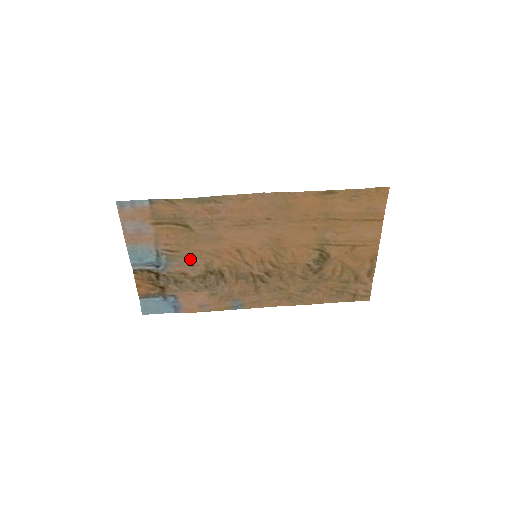
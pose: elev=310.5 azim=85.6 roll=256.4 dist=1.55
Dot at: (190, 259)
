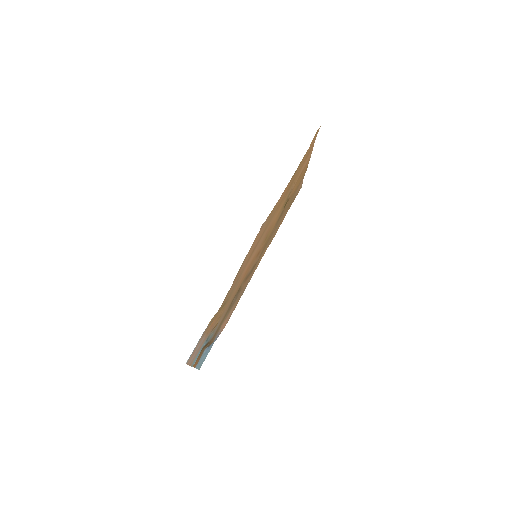
Dot at: (224, 312)
